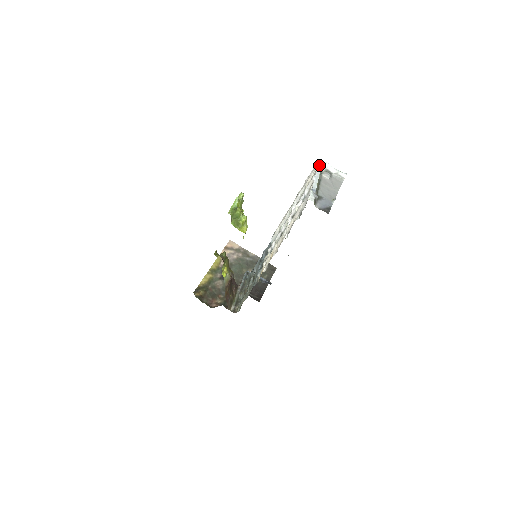
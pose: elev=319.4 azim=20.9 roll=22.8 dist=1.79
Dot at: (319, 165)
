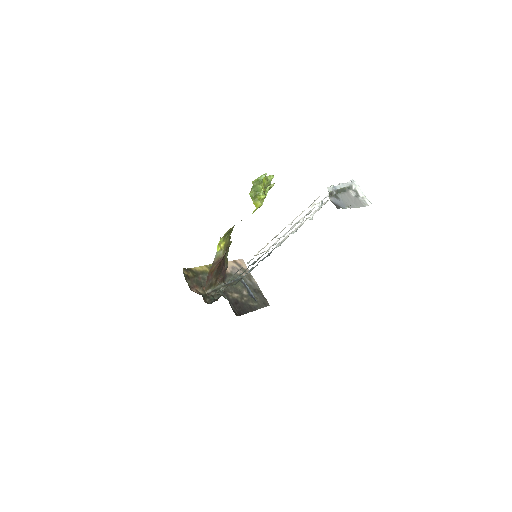
Dot at: (351, 182)
